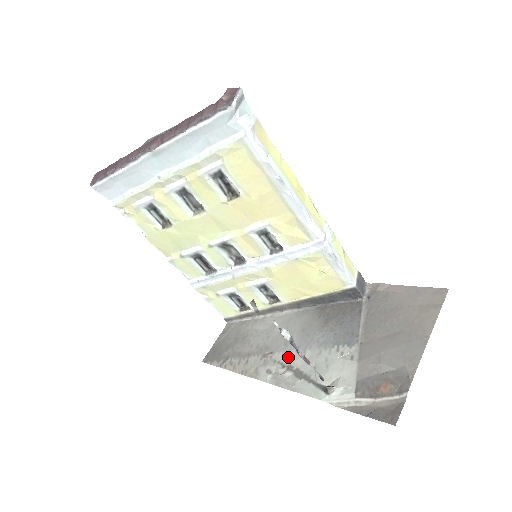
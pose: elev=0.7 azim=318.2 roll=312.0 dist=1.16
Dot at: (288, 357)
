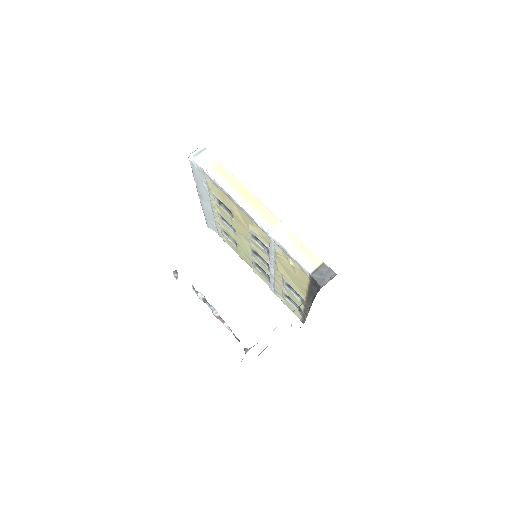
Dot at: occluded
